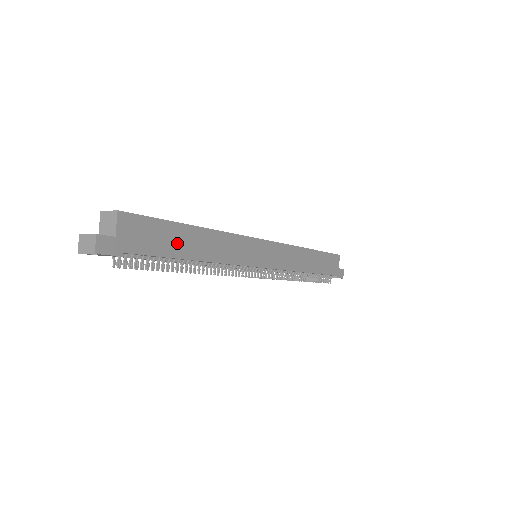
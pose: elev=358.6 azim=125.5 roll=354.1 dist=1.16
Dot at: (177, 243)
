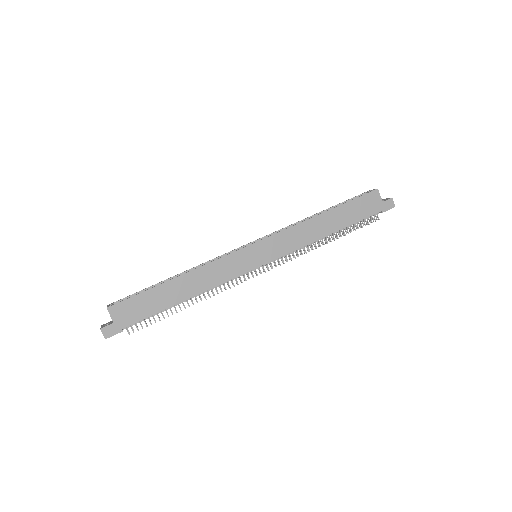
Dot at: (162, 299)
